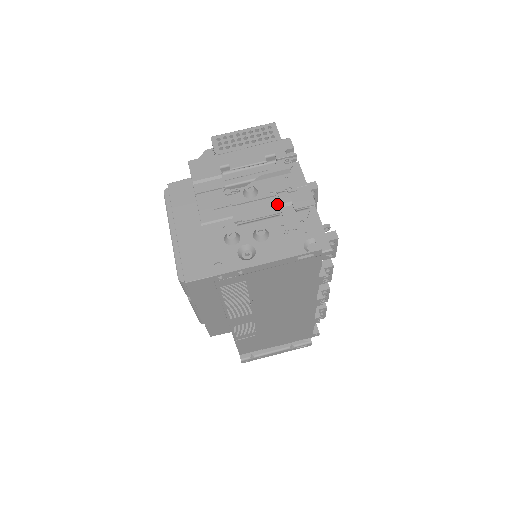
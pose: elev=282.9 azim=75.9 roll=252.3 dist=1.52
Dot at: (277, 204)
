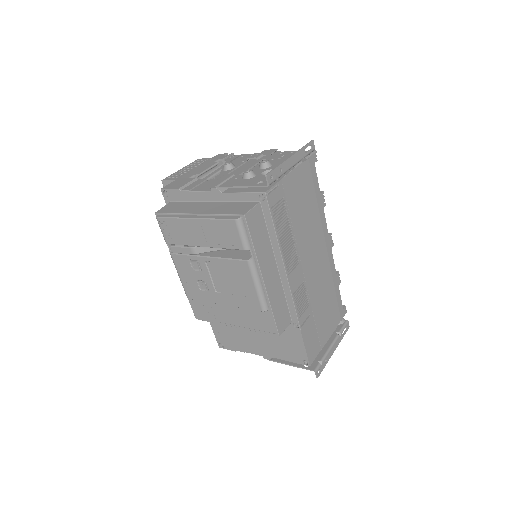
Dot at: (254, 160)
